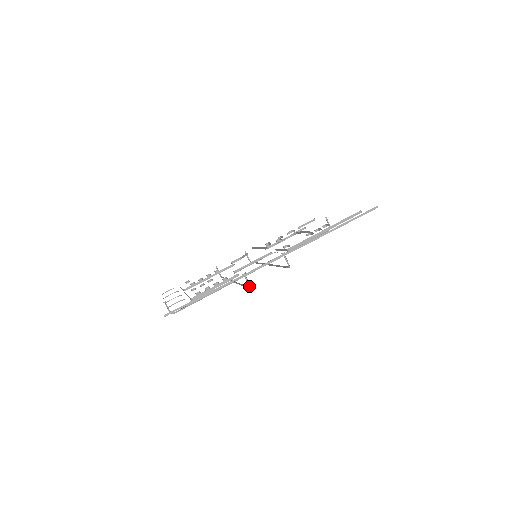
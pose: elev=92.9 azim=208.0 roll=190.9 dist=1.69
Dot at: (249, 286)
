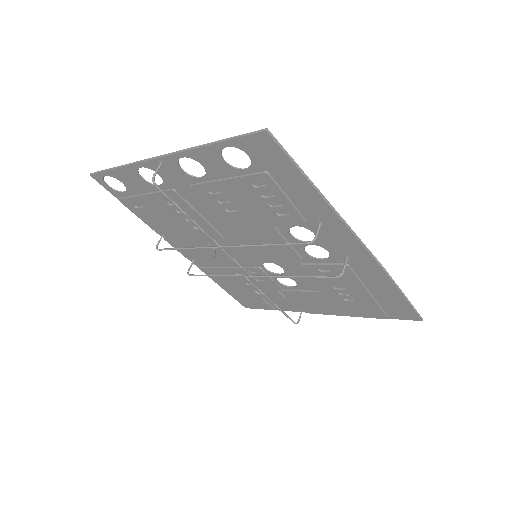
Dot at: (314, 238)
